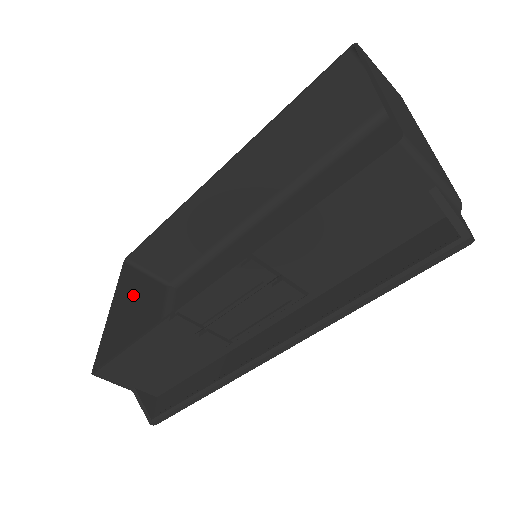
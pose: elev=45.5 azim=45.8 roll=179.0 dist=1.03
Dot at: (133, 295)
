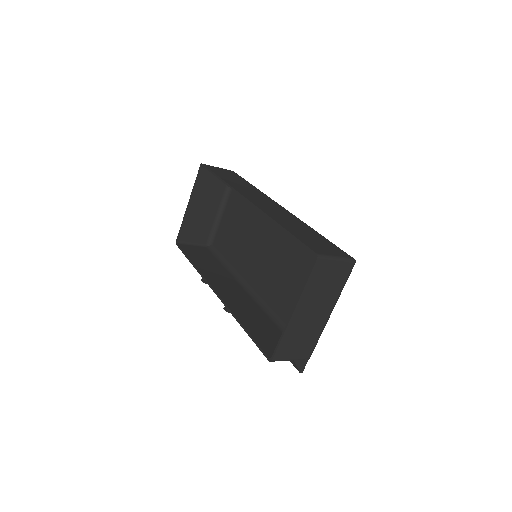
Dot at: (204, 190)
